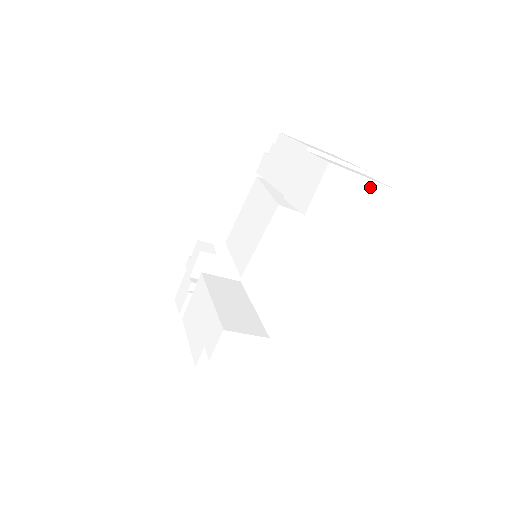
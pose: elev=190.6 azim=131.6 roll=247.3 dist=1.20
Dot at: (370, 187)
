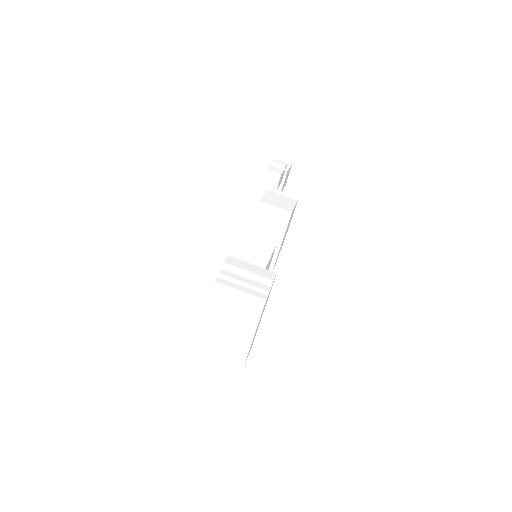
Dot at: (230, 359)
